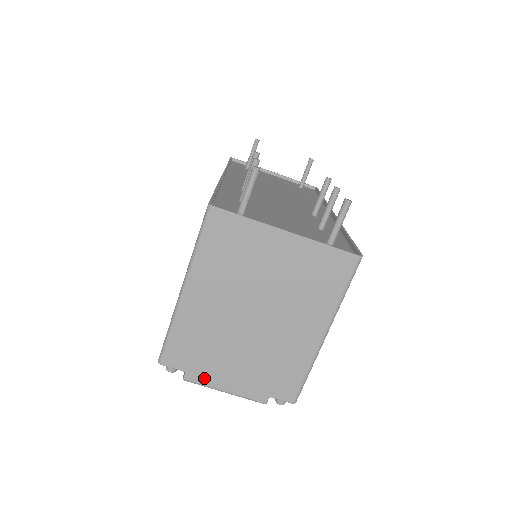
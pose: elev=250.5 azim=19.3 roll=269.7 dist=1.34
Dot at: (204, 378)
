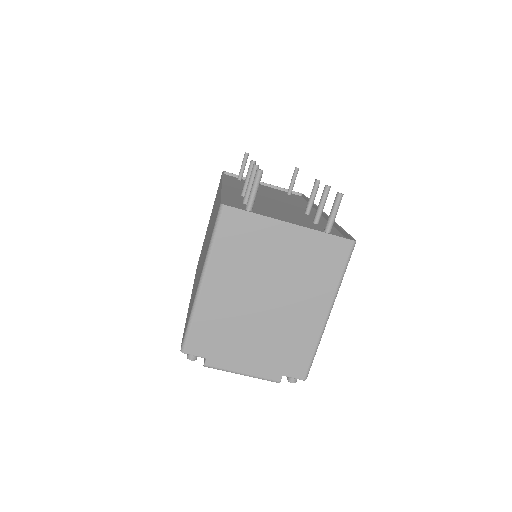
Dot at: (223, 363)
